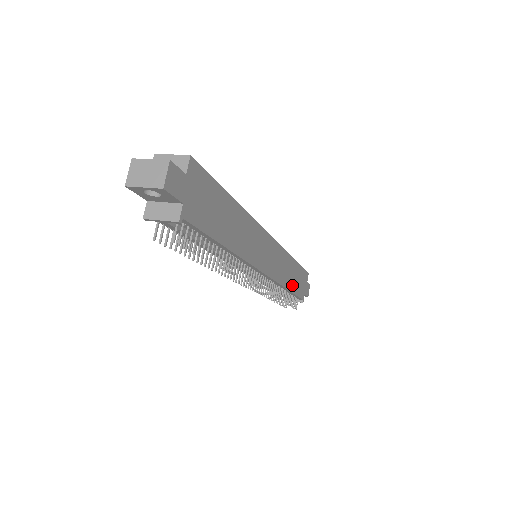
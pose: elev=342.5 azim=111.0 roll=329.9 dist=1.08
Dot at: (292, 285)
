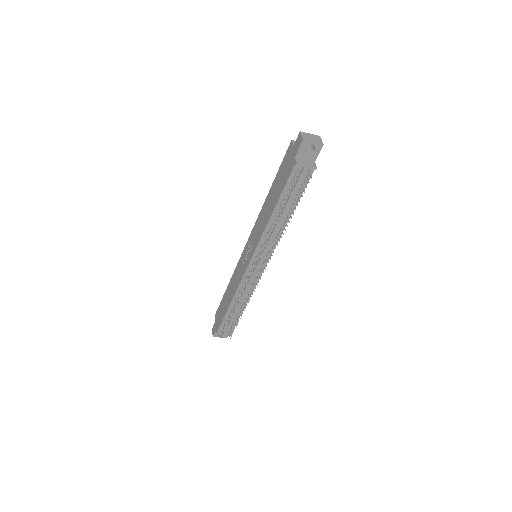
Dot at: occluded
